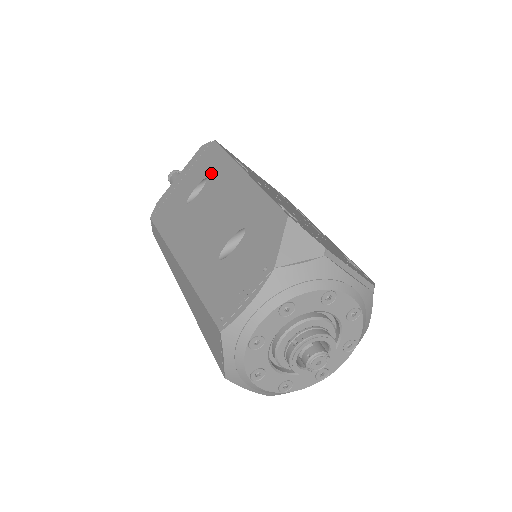
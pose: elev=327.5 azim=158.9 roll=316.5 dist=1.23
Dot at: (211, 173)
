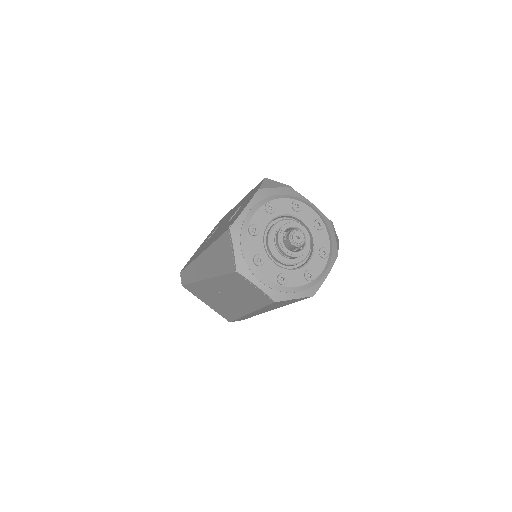
Dot at: (221, 222)
